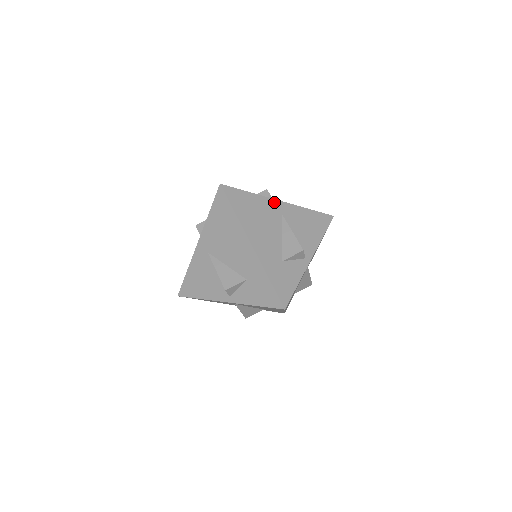
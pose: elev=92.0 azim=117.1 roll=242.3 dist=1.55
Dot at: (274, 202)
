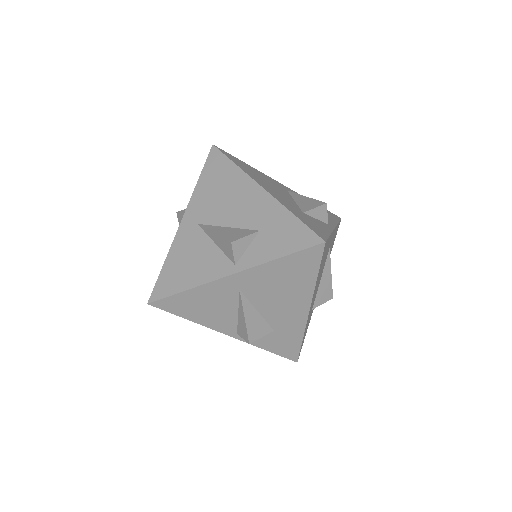
Dot at: (275, 181)
